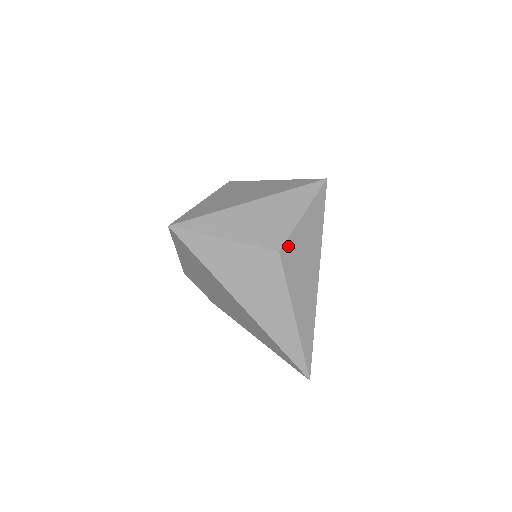
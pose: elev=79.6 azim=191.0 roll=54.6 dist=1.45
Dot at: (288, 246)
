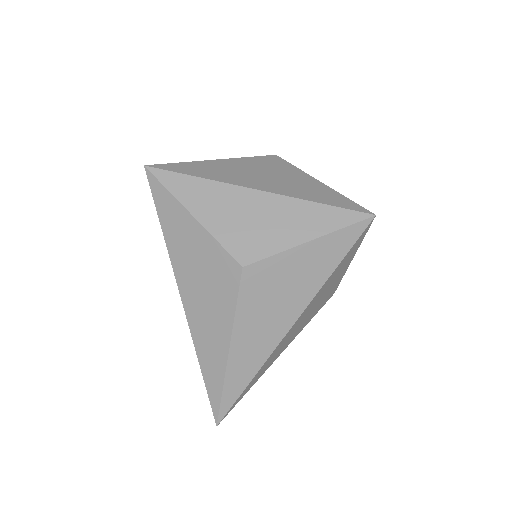
Dot at: (261, 268)
